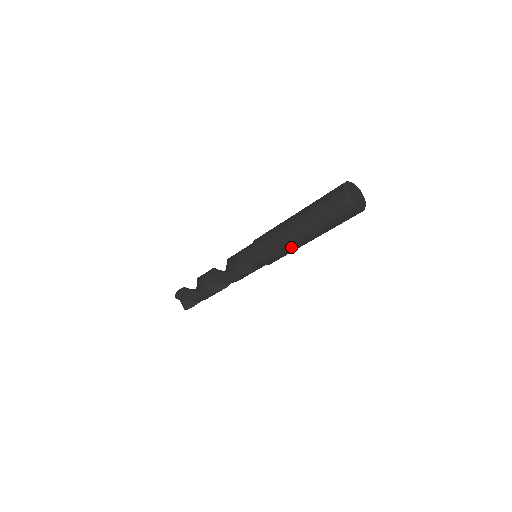
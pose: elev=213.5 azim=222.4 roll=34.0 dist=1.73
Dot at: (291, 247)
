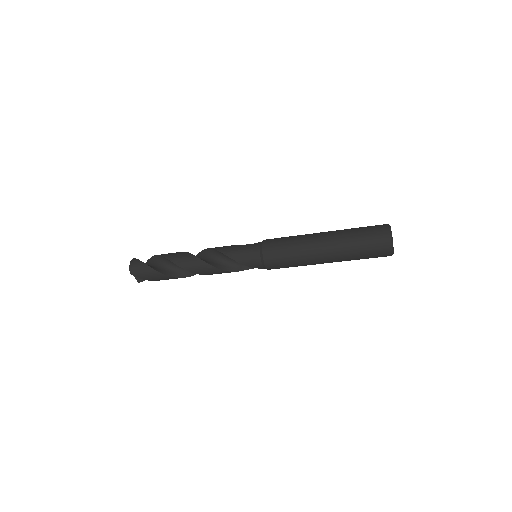
Dot at: occluded
